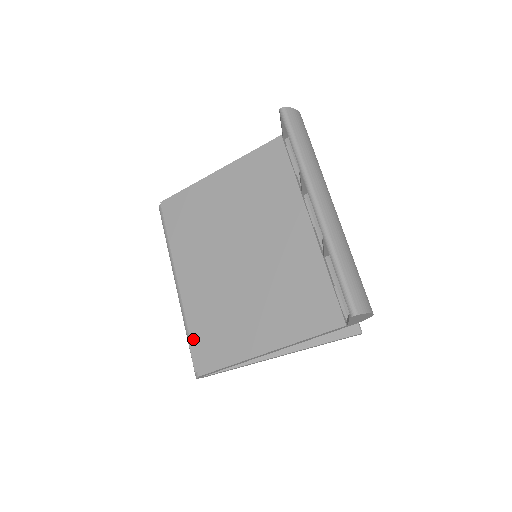
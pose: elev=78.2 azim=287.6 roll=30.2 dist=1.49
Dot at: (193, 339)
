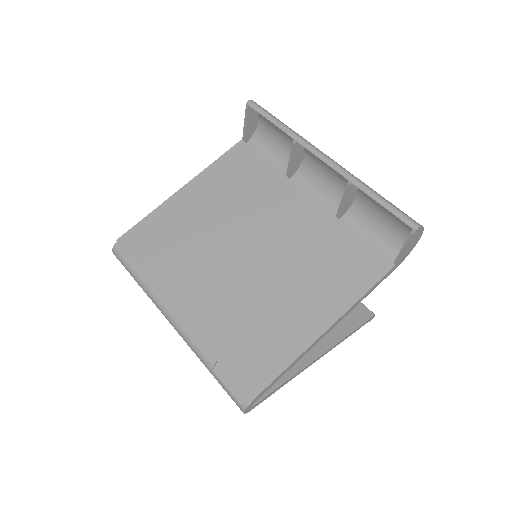
Dot at: (224, 363)
